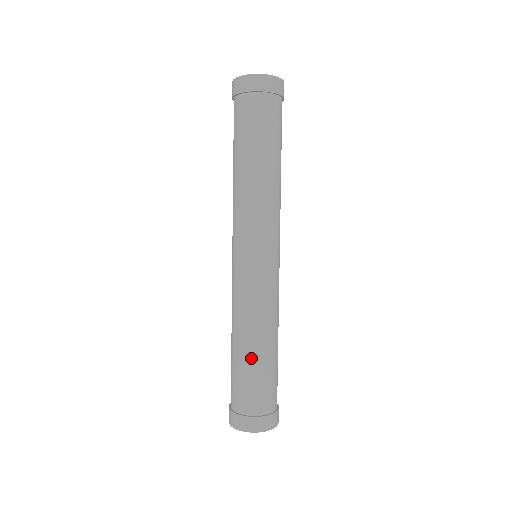
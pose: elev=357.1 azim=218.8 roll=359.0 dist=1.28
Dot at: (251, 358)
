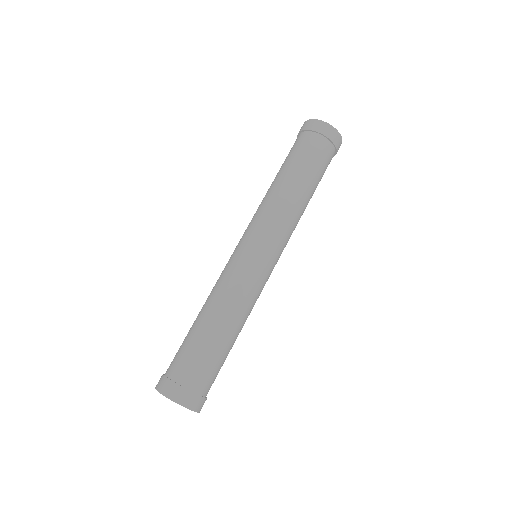
Dot at: (223, 340)
